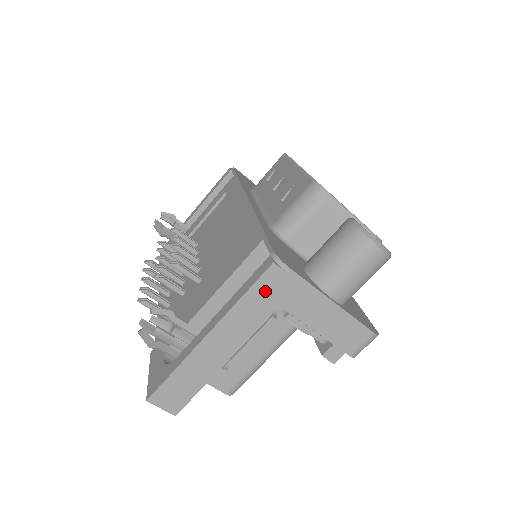
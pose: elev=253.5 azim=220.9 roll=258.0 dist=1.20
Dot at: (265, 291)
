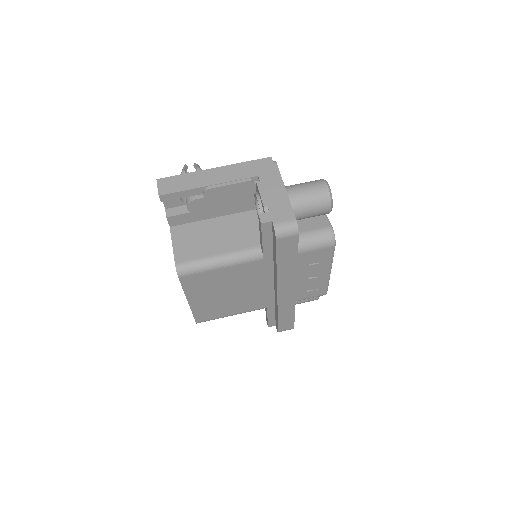
Dot at: (258, 166)
